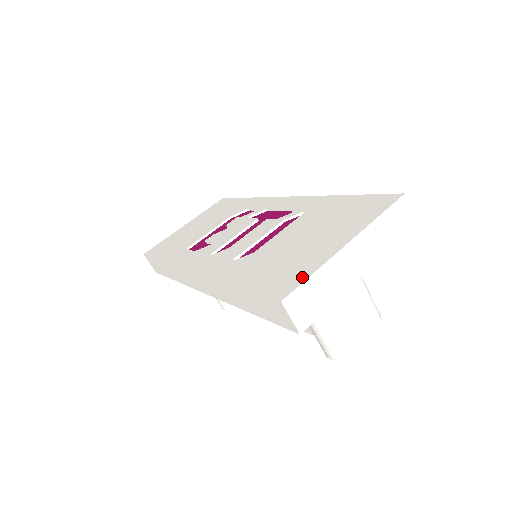
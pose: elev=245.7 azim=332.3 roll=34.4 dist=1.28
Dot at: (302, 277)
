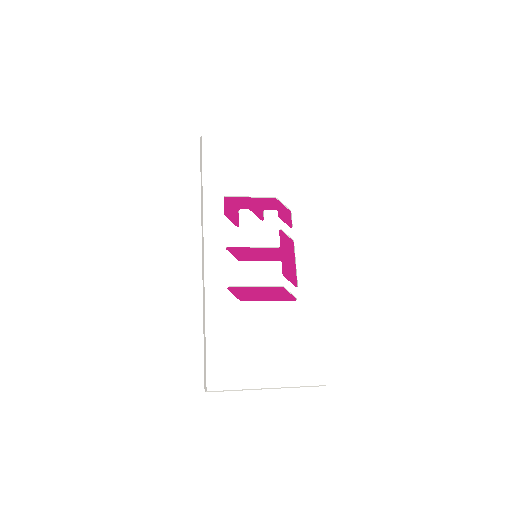
Dot at: (230, 385)
